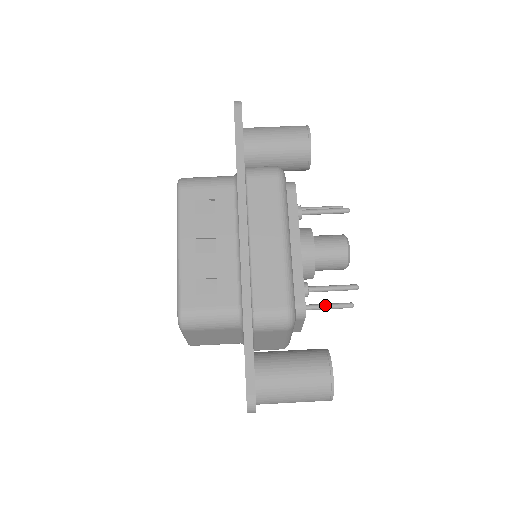
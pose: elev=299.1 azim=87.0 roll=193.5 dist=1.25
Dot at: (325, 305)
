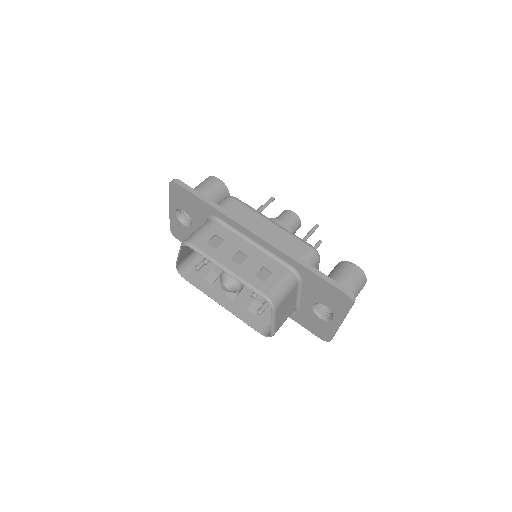
Dot at: occluded
